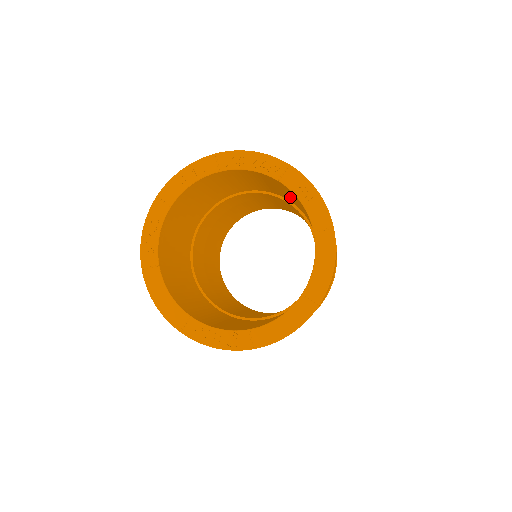
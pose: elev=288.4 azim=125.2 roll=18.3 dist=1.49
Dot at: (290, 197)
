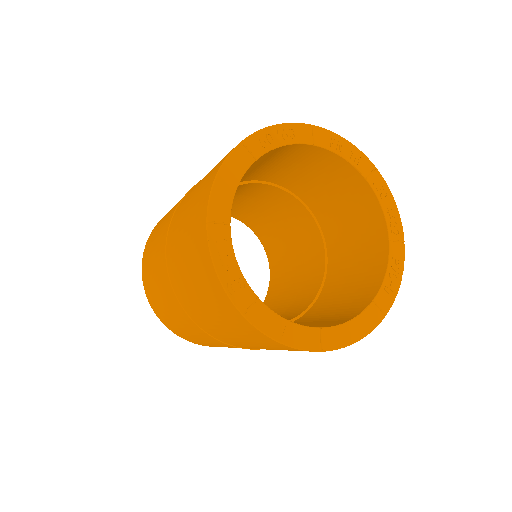
Dot at: (349, 258)
